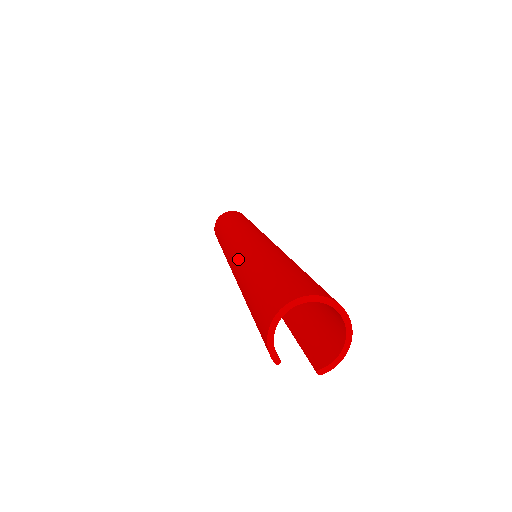
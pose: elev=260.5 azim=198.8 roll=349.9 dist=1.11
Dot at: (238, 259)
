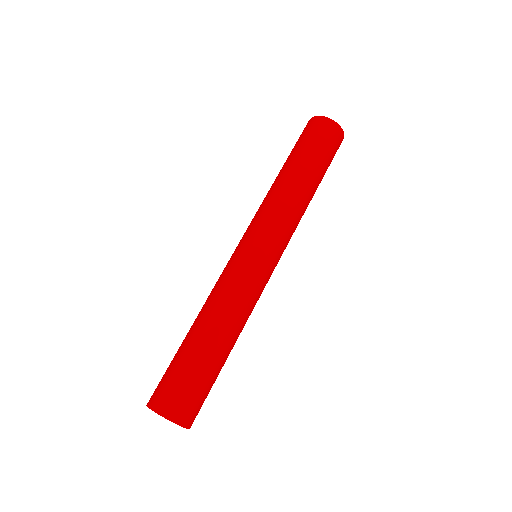
Dot at: (217, 281)
